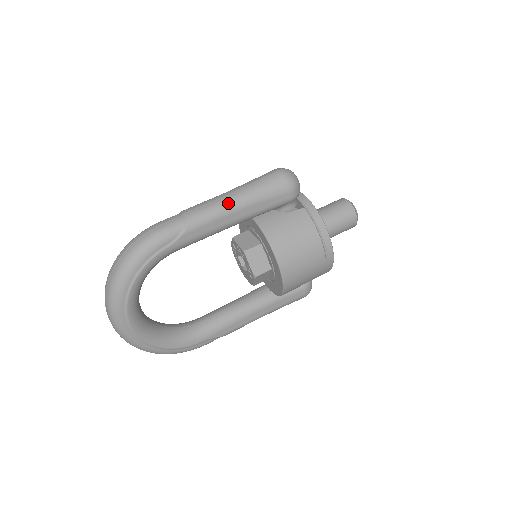
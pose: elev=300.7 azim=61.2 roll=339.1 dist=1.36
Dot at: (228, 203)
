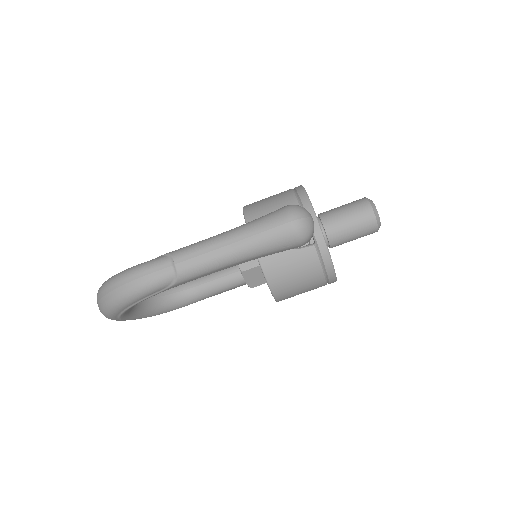
Dot at: (224, 259)
